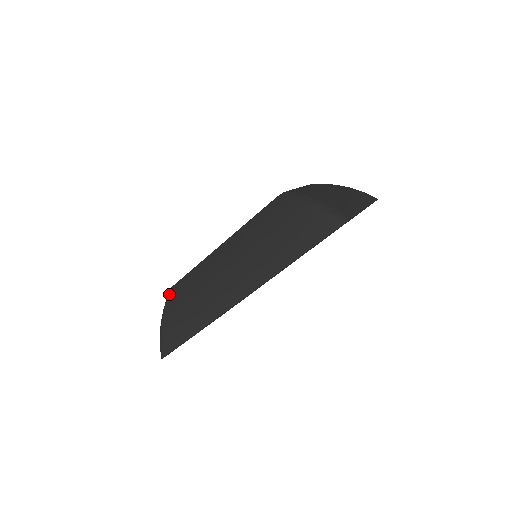
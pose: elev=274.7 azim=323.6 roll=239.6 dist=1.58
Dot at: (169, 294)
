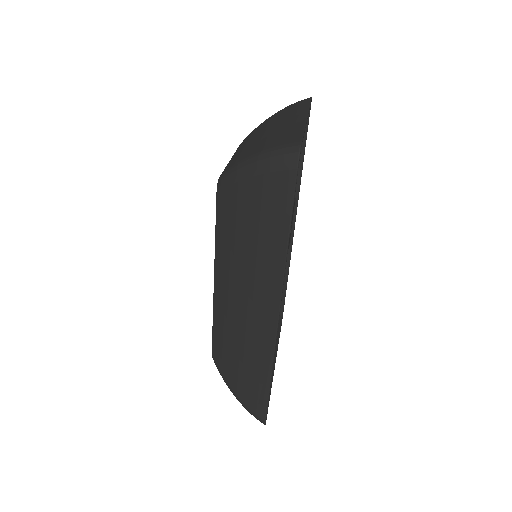
Dot at: (215, 364)
